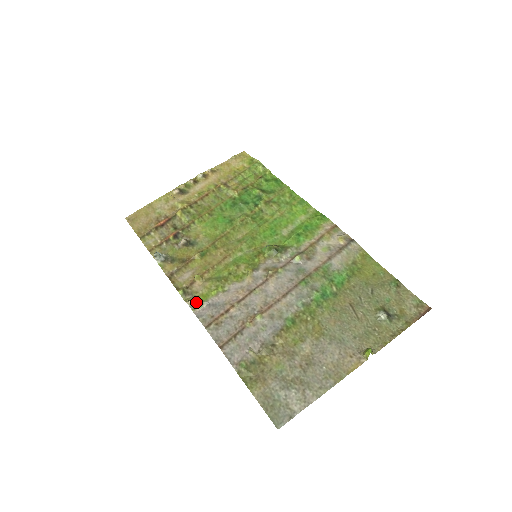
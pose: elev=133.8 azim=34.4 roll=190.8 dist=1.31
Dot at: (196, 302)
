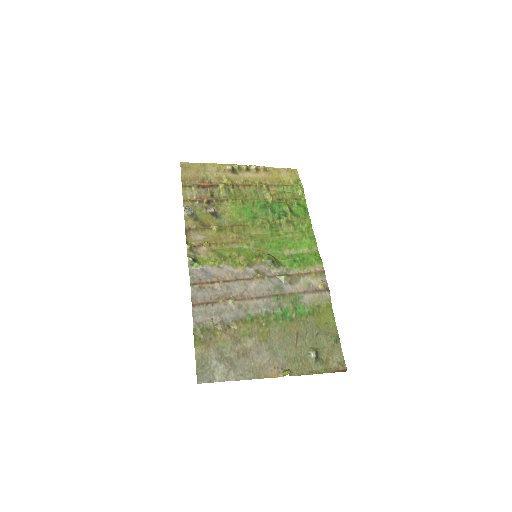
Dot at: (195, 261)
